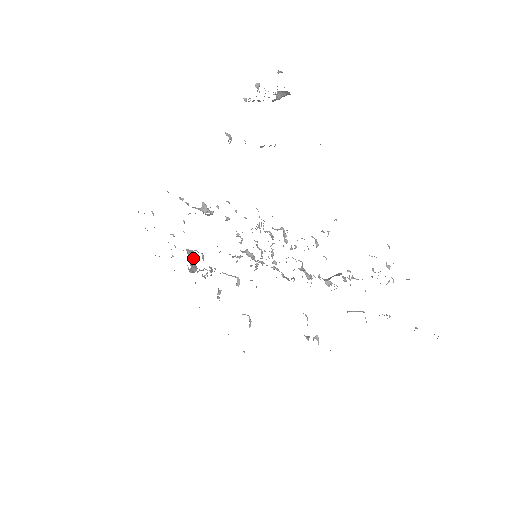
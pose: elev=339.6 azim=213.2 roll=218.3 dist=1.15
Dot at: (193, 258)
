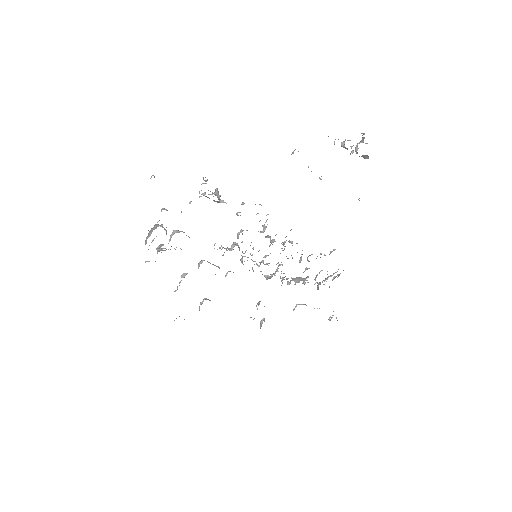
Dot at: occluded
